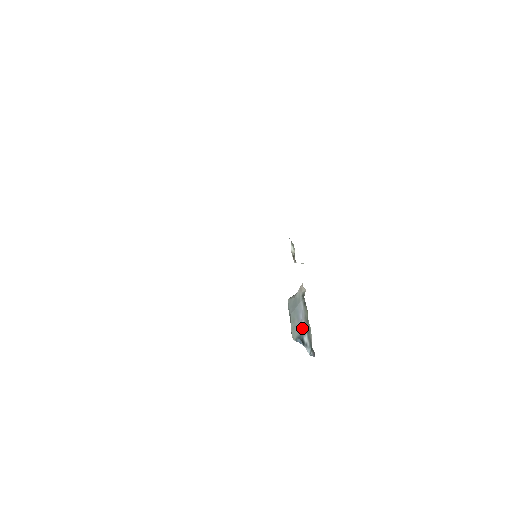
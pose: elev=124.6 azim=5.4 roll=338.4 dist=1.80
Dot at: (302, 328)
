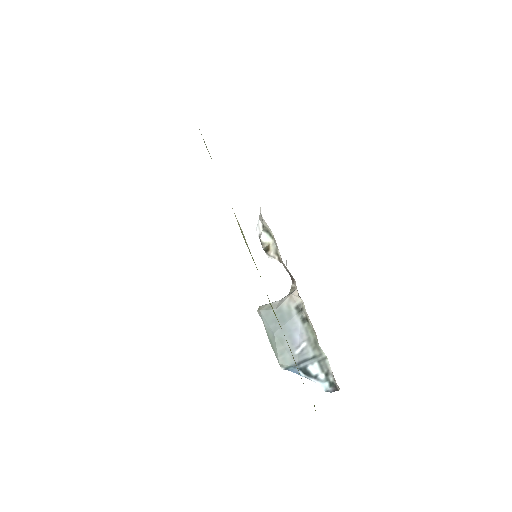
Dot at: (303, 354)
